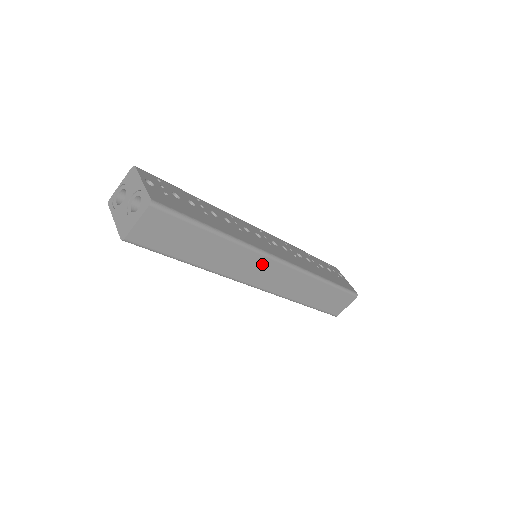
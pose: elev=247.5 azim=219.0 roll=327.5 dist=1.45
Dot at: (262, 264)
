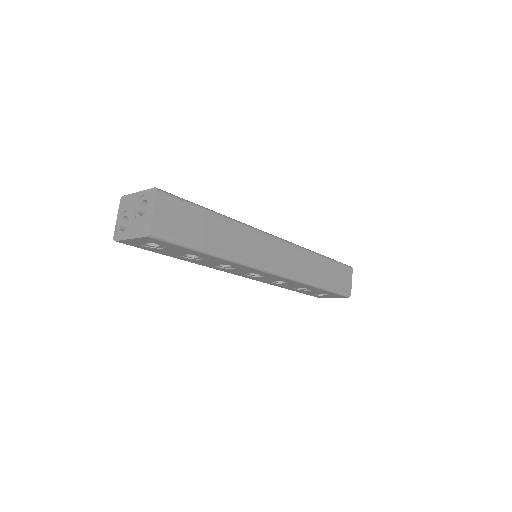
Dot at: (267, 244)
